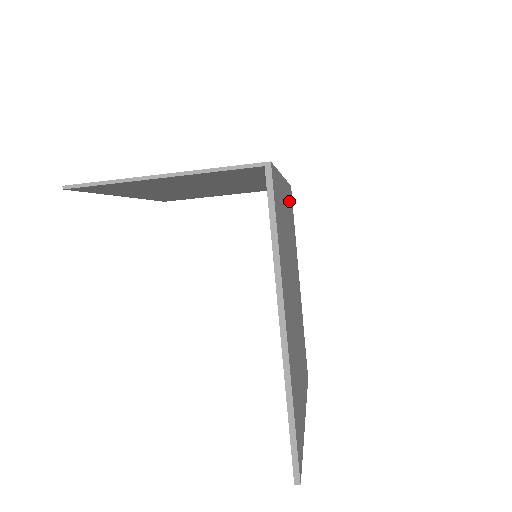
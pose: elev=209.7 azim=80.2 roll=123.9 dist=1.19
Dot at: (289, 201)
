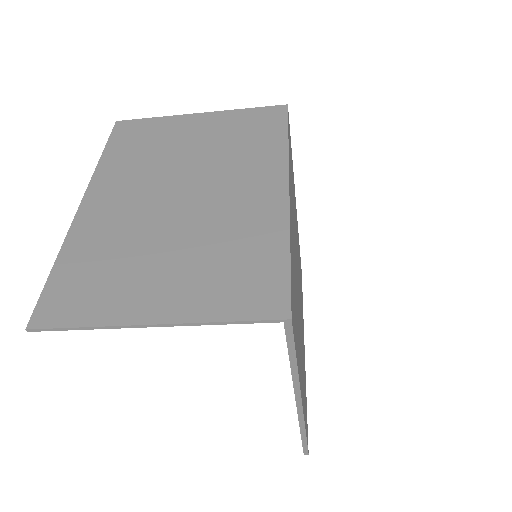
Dot at: (290, 162)
